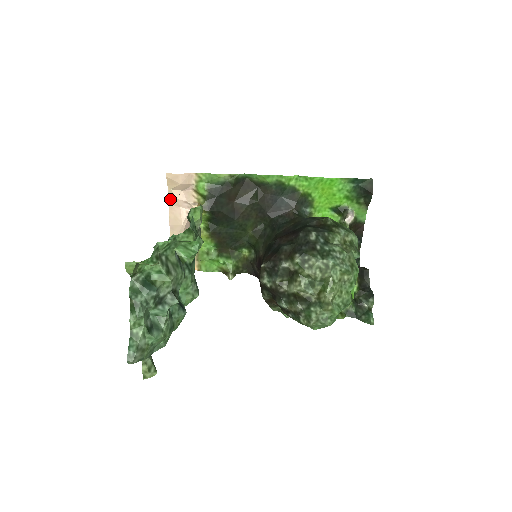
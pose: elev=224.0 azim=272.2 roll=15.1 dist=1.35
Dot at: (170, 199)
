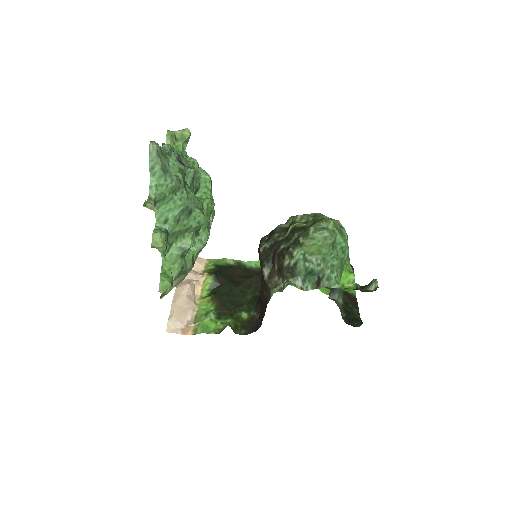
Dot at: occluded
